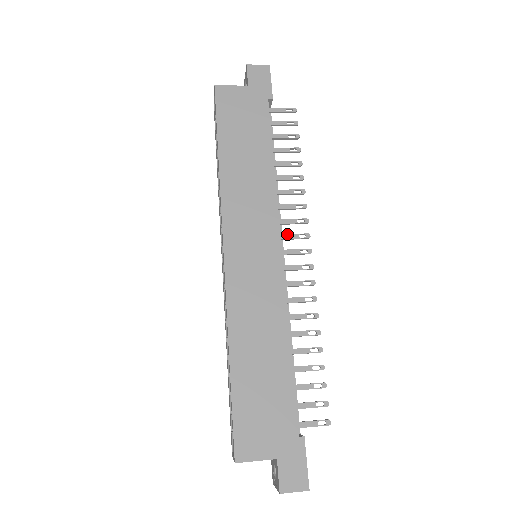
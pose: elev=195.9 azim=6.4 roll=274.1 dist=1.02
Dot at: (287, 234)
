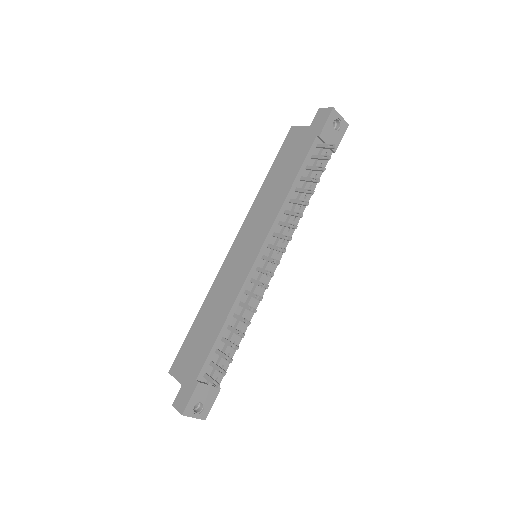
Dot at: (273, 245)
